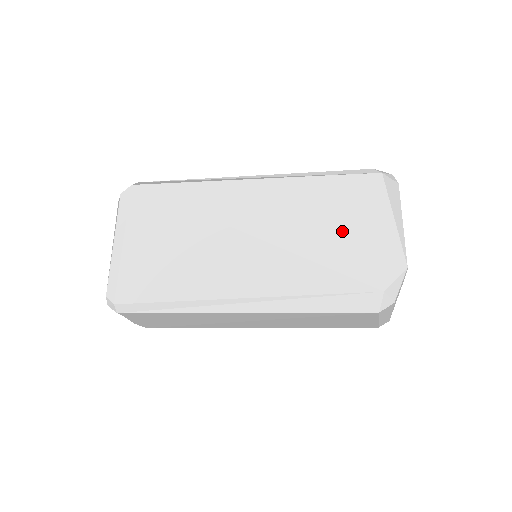
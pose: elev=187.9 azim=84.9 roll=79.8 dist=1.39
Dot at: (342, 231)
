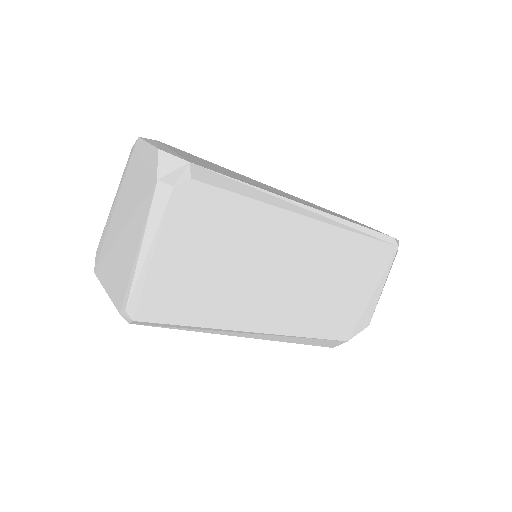
Dot at: (349, 290)
